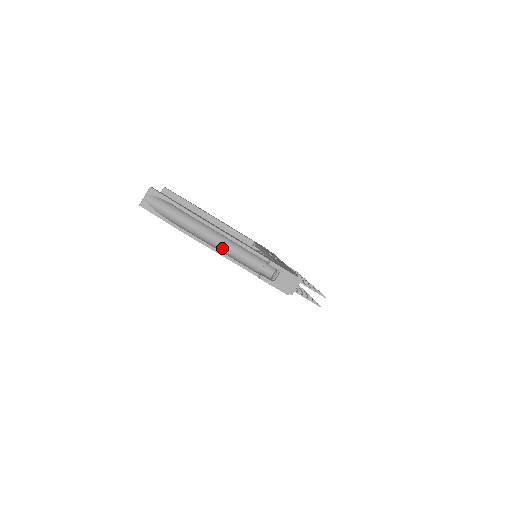
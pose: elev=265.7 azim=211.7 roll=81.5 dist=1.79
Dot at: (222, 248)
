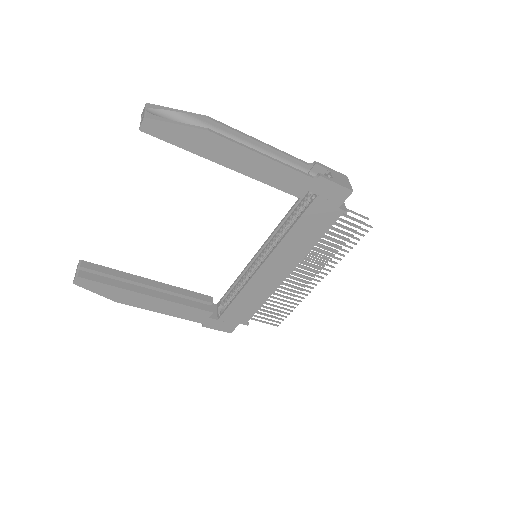
Dot at: occluded
